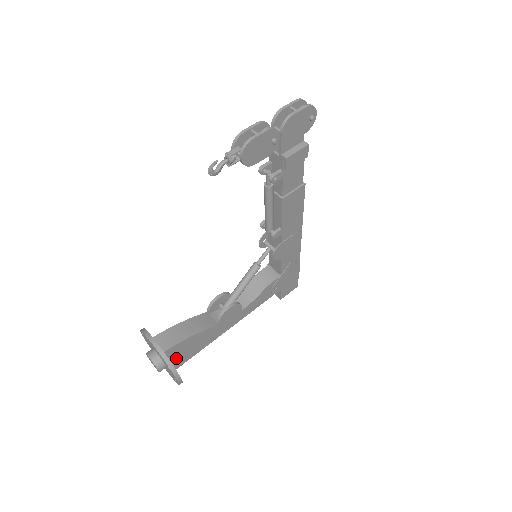
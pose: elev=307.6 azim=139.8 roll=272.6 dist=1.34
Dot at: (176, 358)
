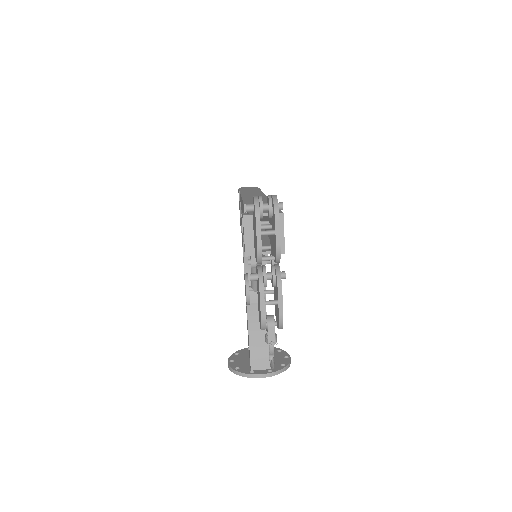
Dot at: occluded
